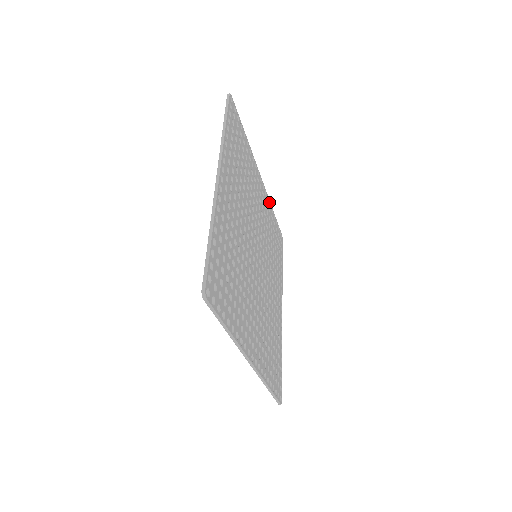
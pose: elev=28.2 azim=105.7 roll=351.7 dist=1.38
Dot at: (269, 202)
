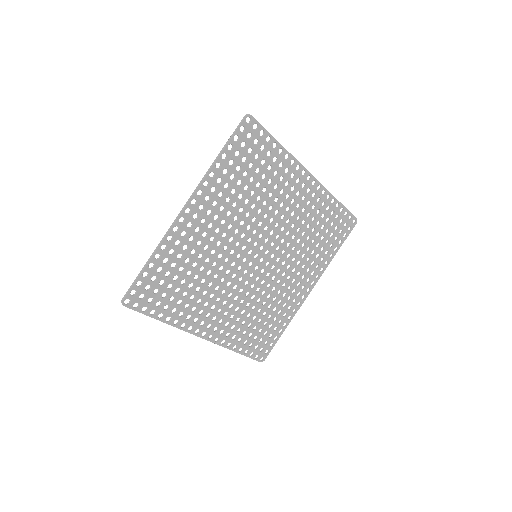
Dot at: (329, 194)
